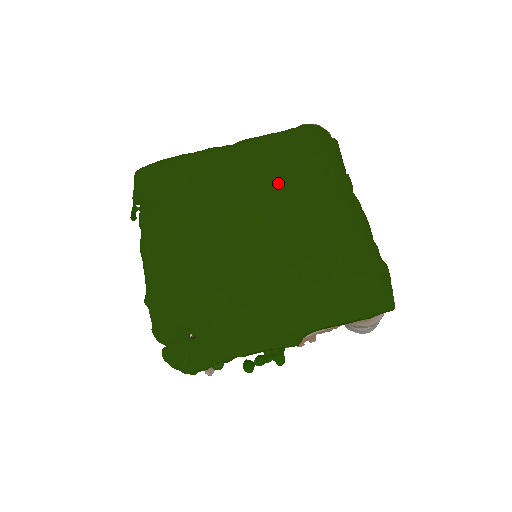
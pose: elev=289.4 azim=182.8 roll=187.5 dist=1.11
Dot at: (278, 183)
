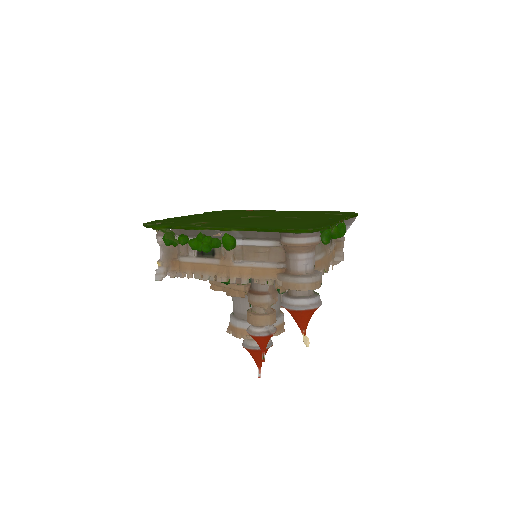
Dot at: (300, 214)
